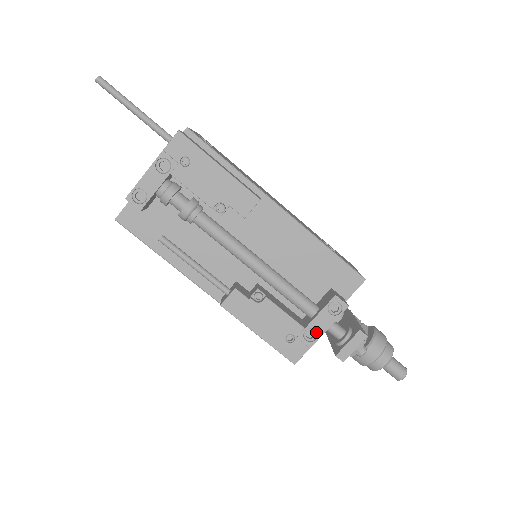
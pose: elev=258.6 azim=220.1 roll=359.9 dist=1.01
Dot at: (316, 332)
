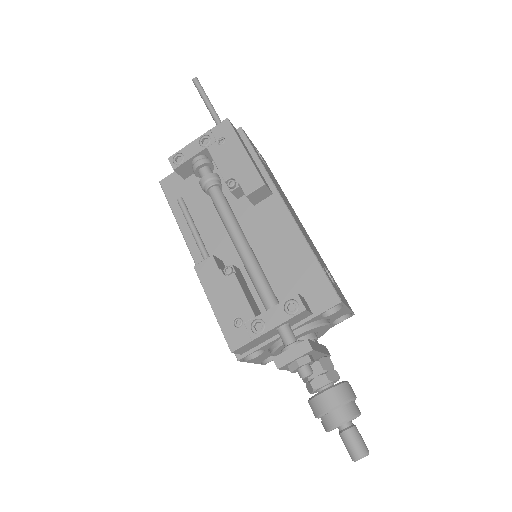
Dot at: (264, 325)
